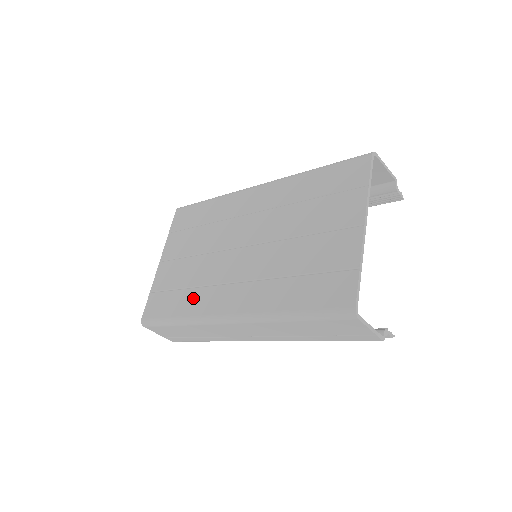
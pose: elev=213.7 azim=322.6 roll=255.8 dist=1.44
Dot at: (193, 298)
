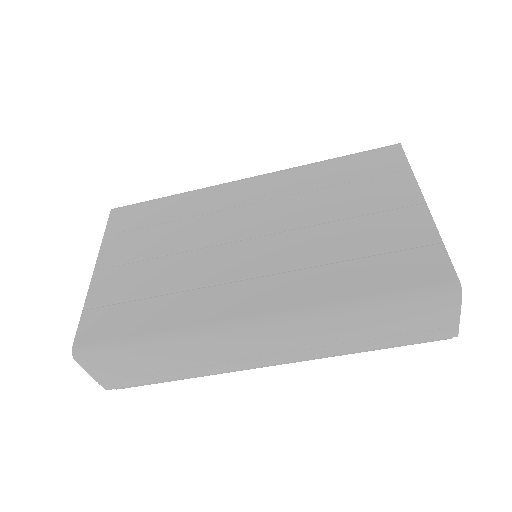
Dot at: (177, 305)
